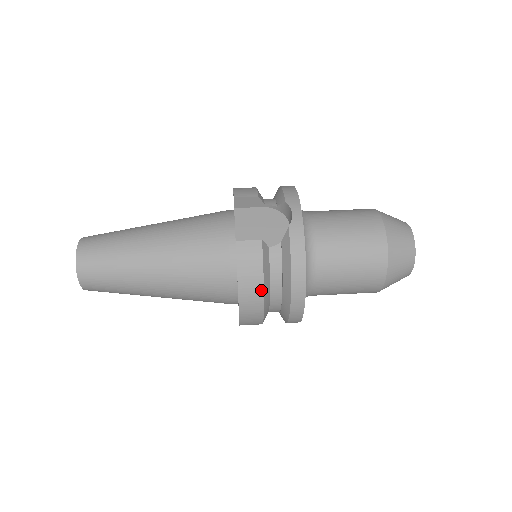
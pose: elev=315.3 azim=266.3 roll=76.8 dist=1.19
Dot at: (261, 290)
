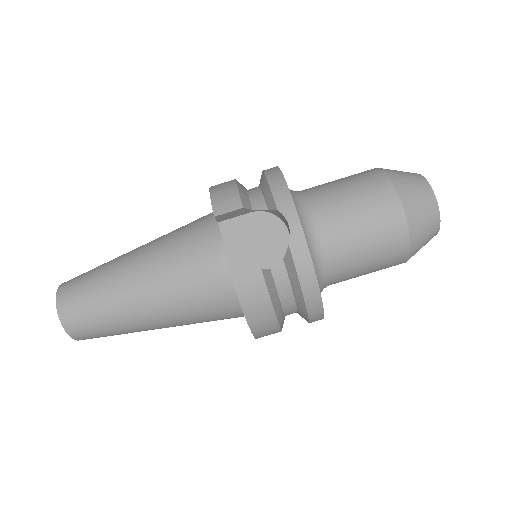
Dot at: (273, 317)
